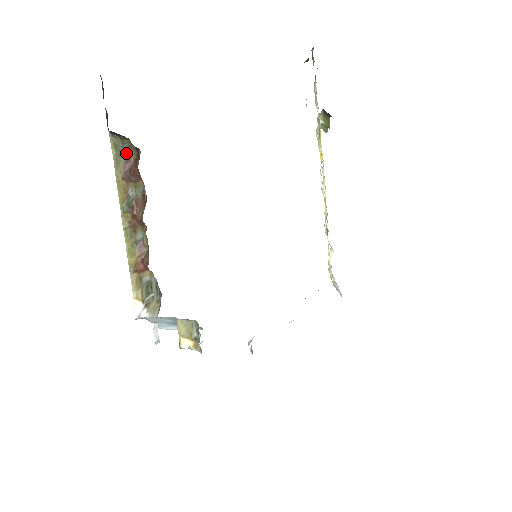
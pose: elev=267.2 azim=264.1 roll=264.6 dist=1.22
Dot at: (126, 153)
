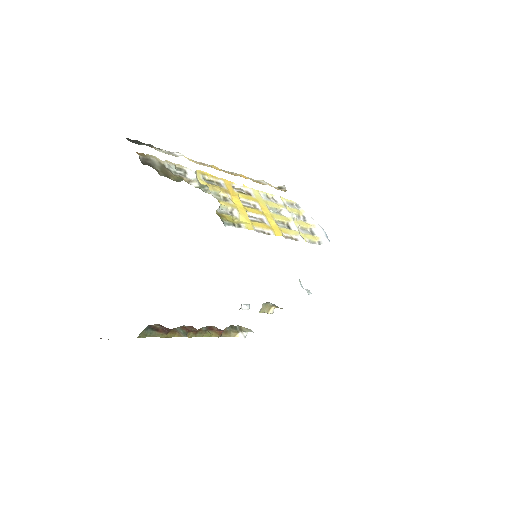
Dot at: (151, 329)
